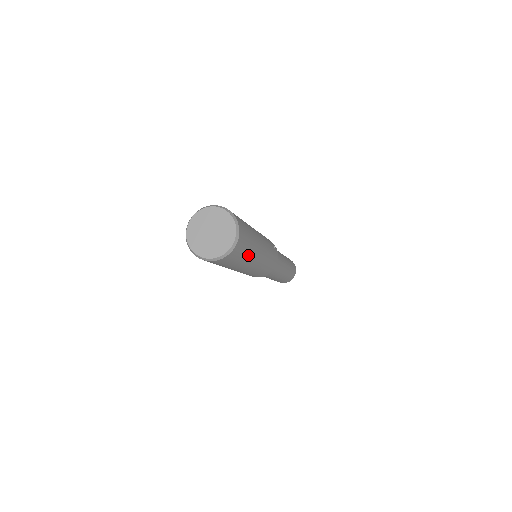
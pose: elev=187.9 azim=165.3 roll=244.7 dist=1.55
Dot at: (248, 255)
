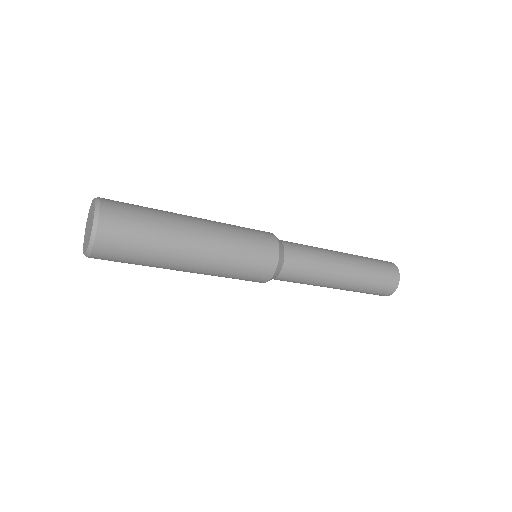
Dot at: (154, 243)
